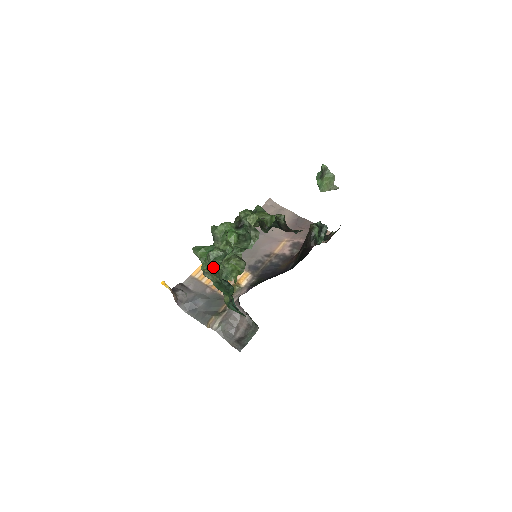
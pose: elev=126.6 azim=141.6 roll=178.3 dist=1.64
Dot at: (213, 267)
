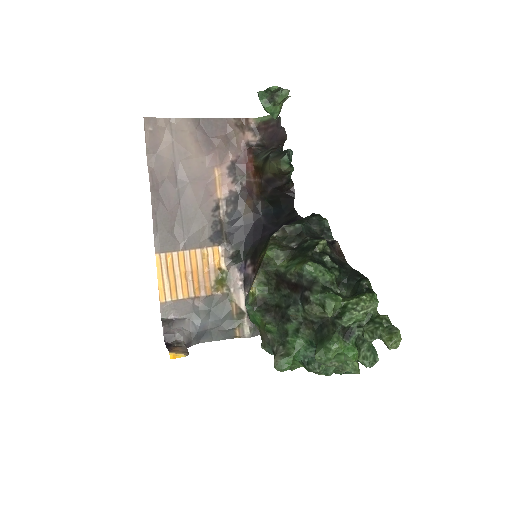
Dot at: occluded
